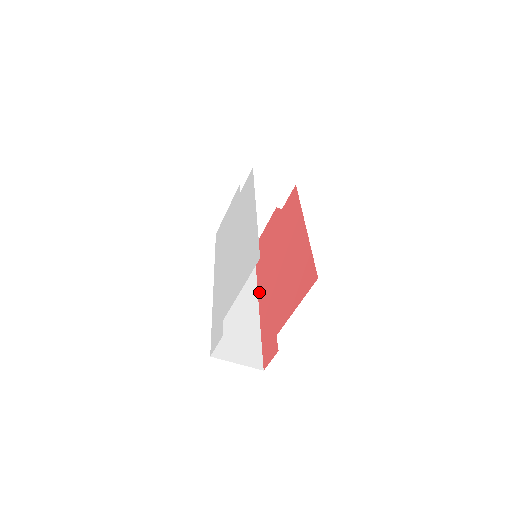
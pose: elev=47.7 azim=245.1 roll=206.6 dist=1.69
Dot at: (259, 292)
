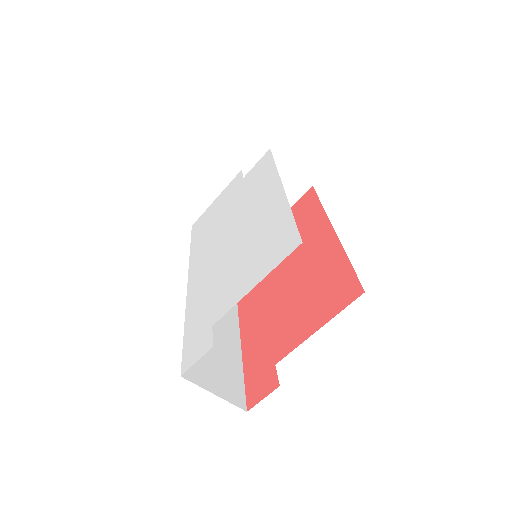
Dot at: (241, 307)
